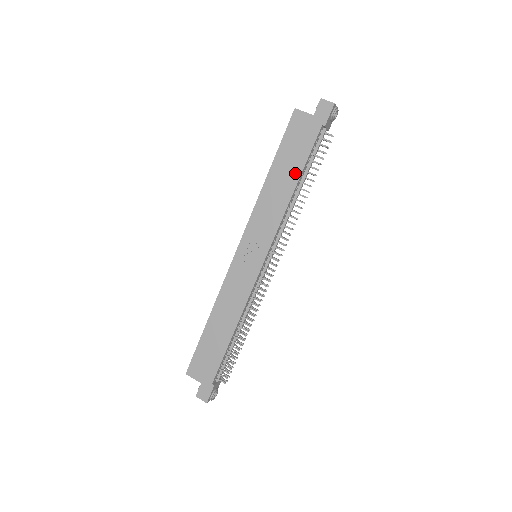
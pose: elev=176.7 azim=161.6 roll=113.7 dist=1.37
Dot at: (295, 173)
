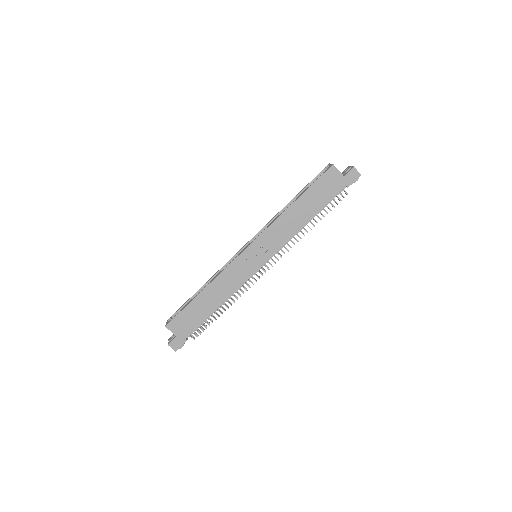
Dot at: (313, 211)
